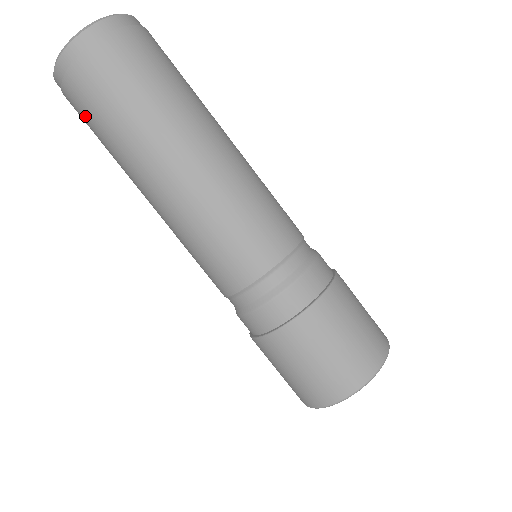
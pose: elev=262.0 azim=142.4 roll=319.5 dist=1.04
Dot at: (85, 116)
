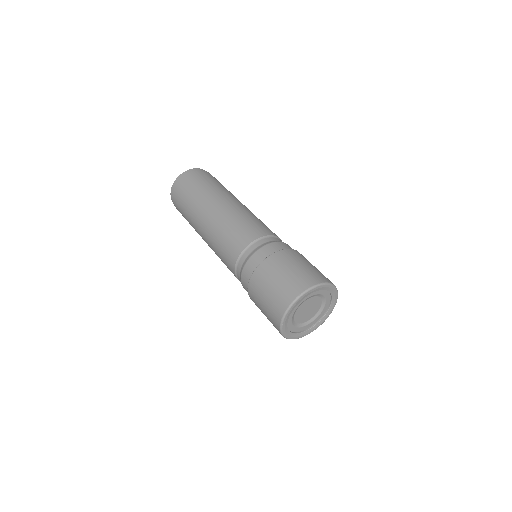
Dot at: (193, 182)
